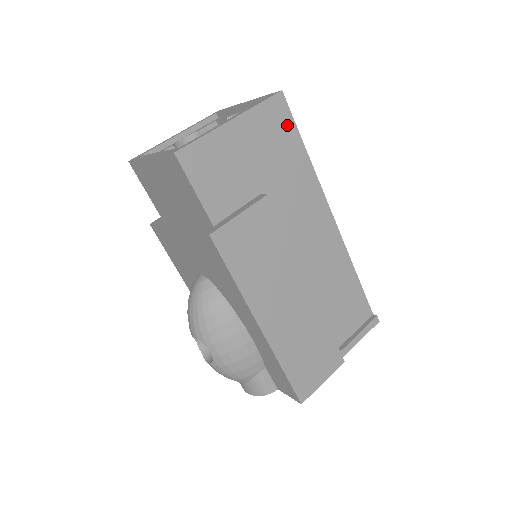
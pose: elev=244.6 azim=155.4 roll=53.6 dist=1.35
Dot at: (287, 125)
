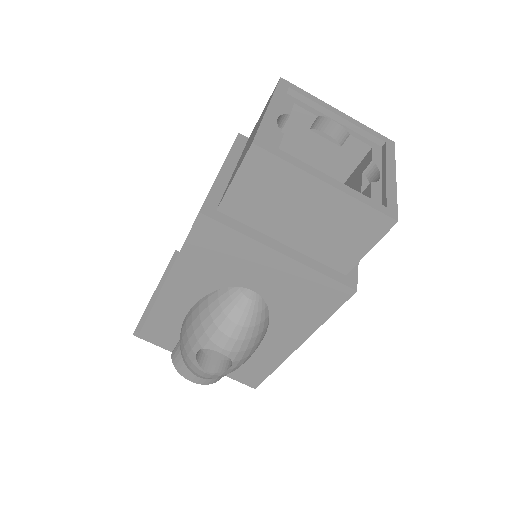
Dot at: occluded
